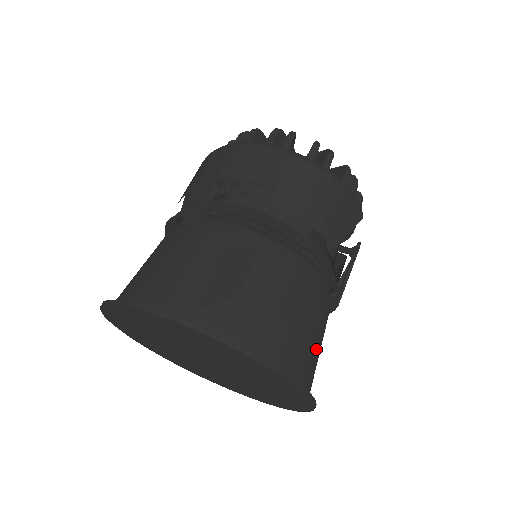
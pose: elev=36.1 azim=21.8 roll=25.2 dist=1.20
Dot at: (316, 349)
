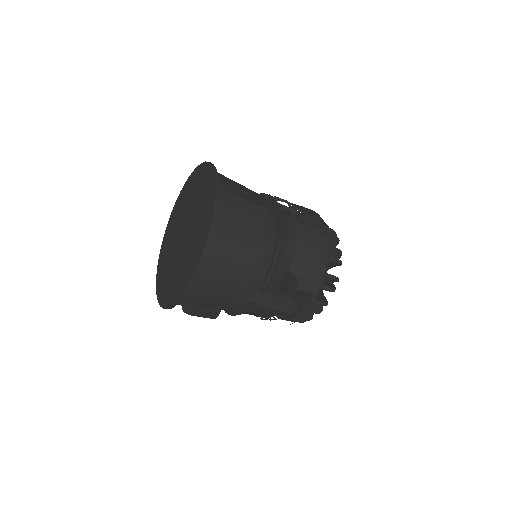
Dot at: (223, 278)
